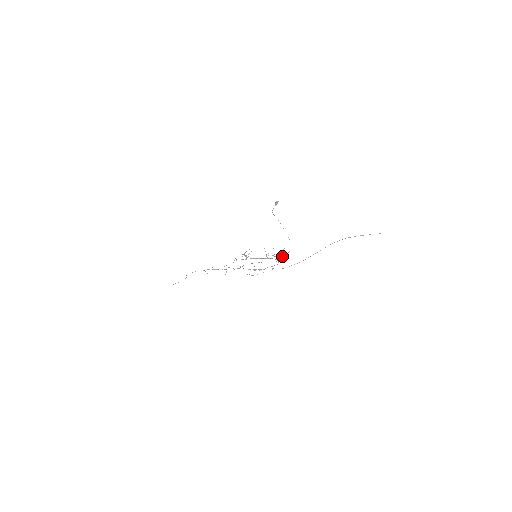
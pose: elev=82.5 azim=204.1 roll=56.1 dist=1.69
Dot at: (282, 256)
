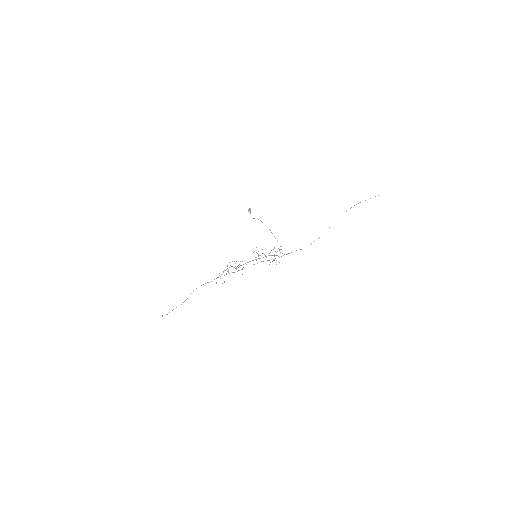
Dot at: occluded
